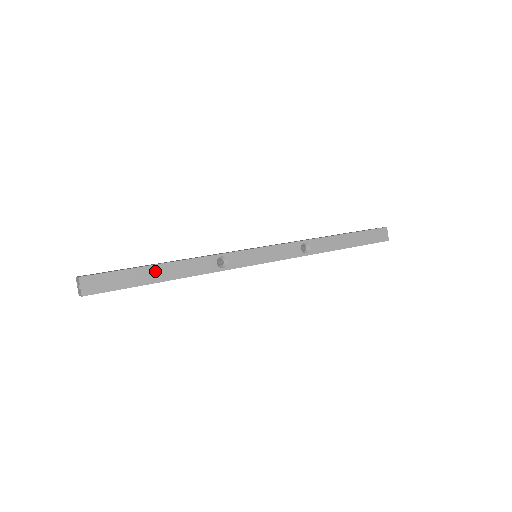
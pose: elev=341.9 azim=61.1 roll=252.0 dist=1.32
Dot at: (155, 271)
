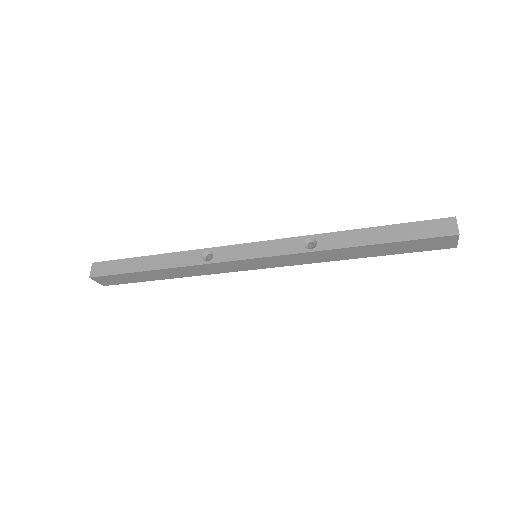
Dot at: (146, 261)
